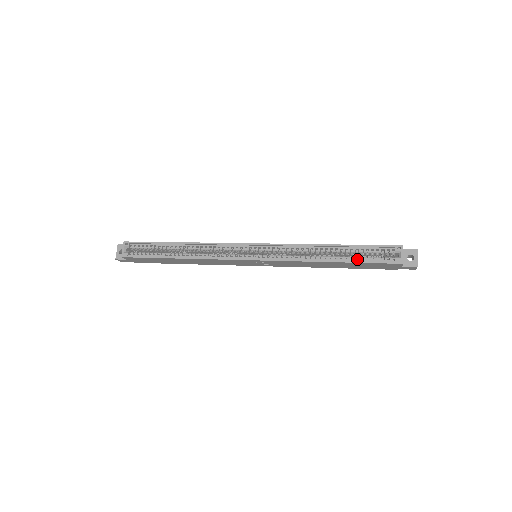
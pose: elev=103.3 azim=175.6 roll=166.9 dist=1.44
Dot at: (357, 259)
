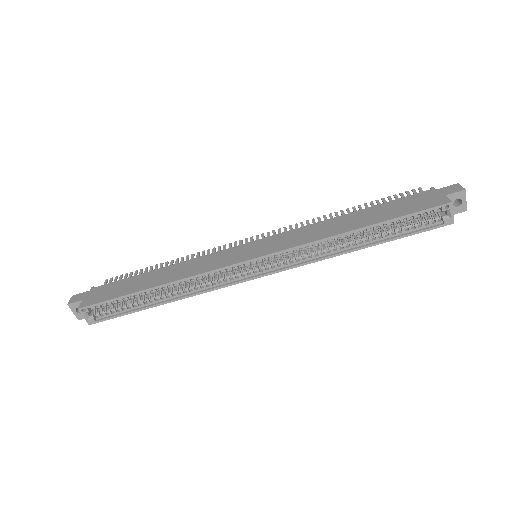
Dot at: (390, 226)
